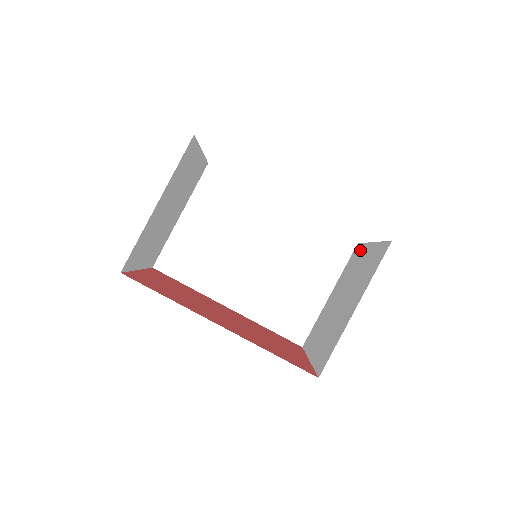
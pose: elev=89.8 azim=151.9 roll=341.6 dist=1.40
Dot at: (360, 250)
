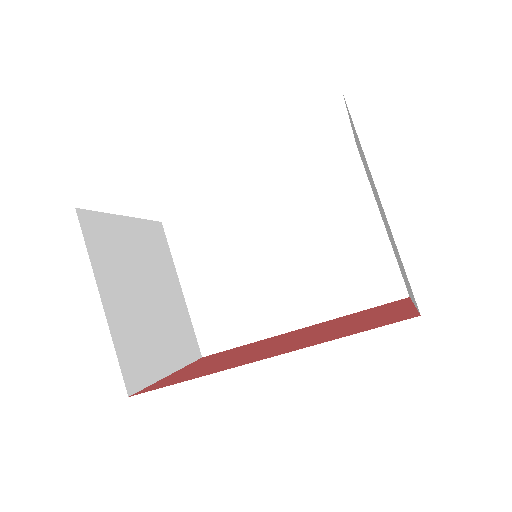
Dot at: occluded
